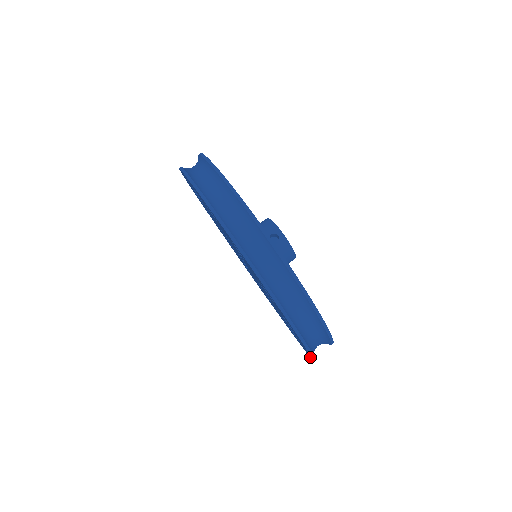
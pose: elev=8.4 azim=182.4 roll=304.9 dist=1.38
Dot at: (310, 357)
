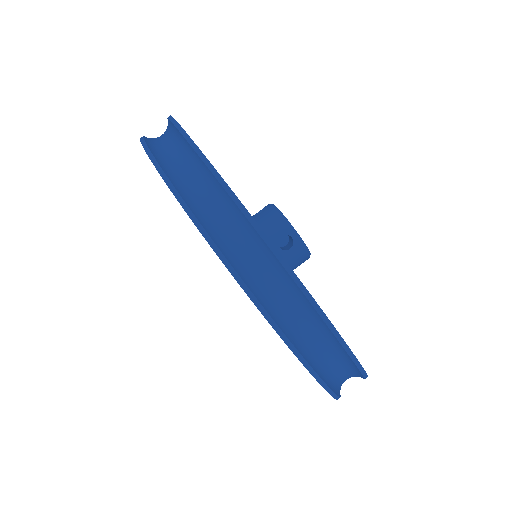
Dot at: occluded
